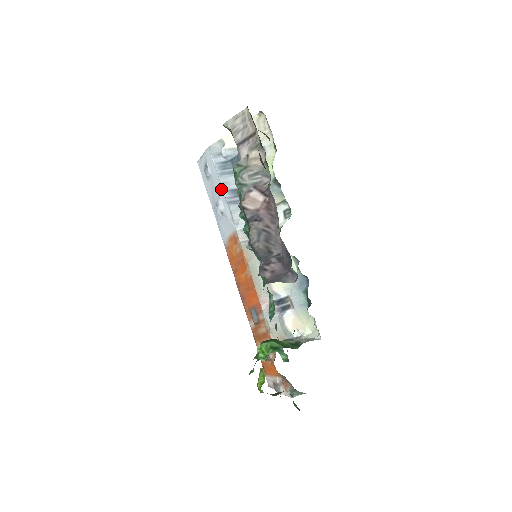
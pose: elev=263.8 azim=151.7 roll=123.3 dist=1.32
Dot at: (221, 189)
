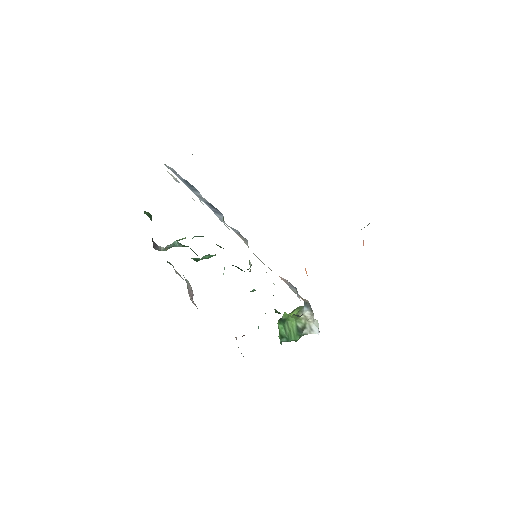
Dot at: occluded
